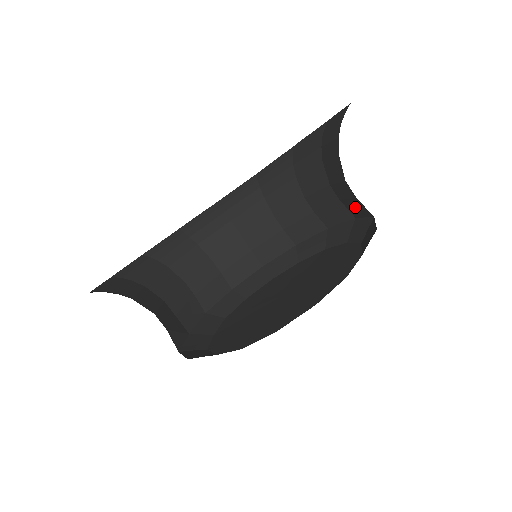
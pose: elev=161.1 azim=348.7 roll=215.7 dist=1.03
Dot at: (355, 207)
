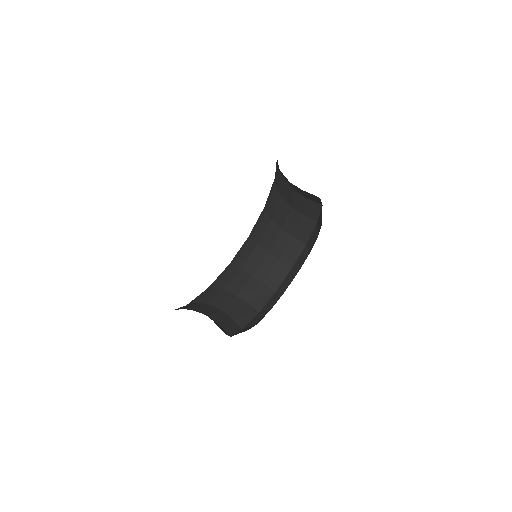
Dot at: occluded
